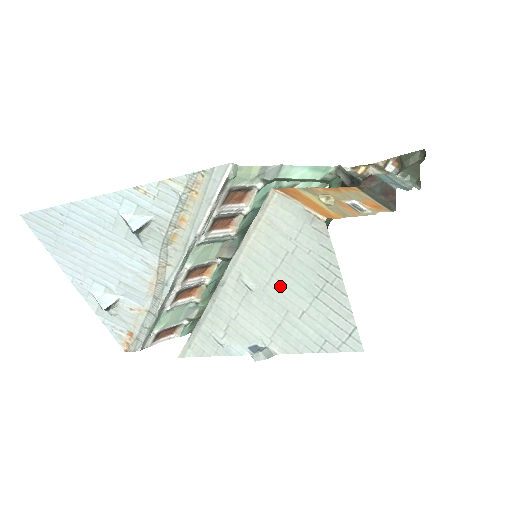
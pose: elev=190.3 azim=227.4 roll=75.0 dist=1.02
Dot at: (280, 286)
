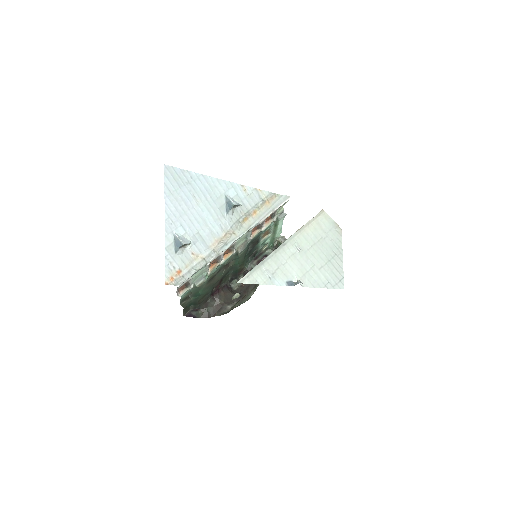
Dot at: (314, 252)
